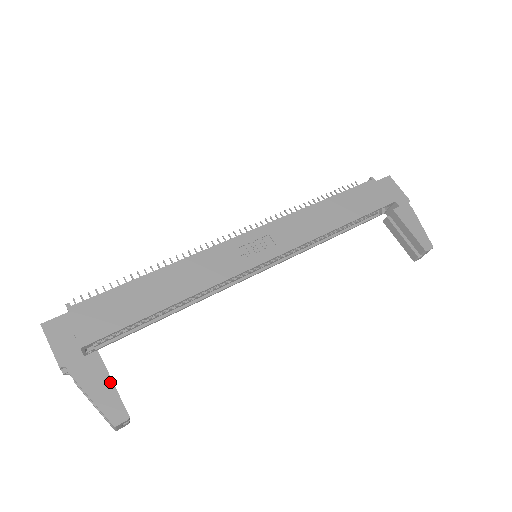
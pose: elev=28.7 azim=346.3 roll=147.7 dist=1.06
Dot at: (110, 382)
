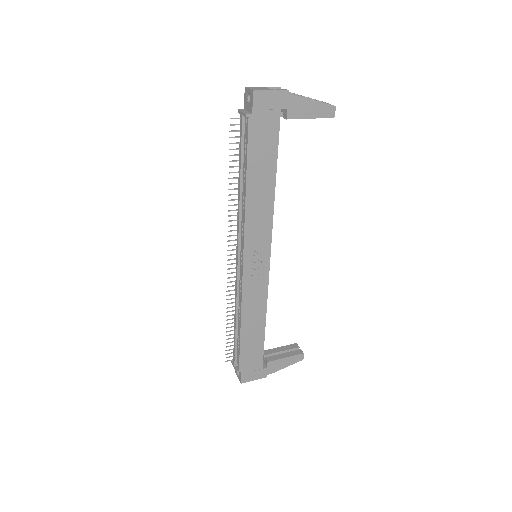
Dot at: (285, 359)
